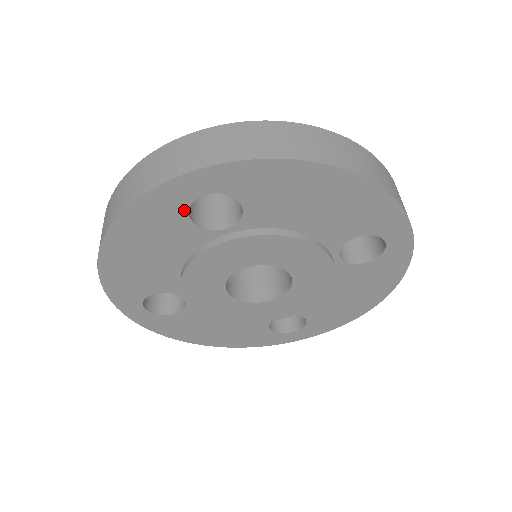
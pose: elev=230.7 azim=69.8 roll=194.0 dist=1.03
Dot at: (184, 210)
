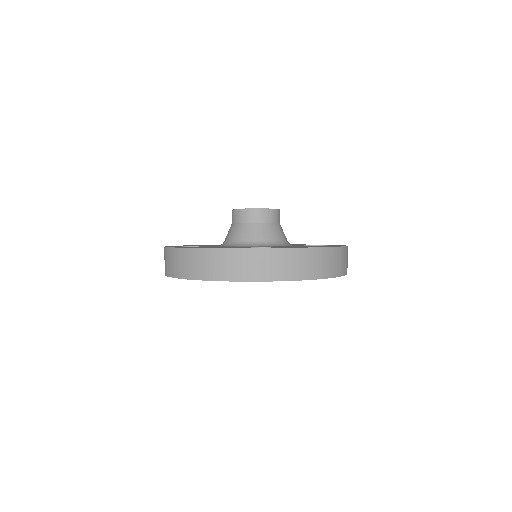
Dot at: occluded
